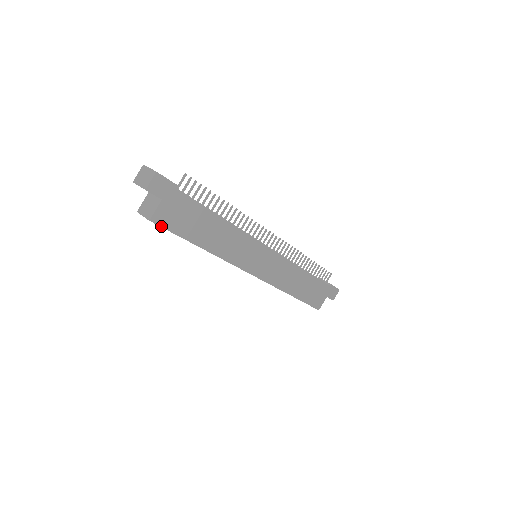
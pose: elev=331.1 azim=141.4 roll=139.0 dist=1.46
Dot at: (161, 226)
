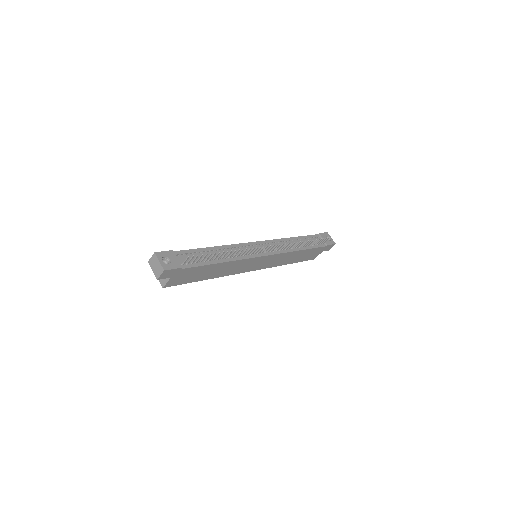
Dot at: occluded
